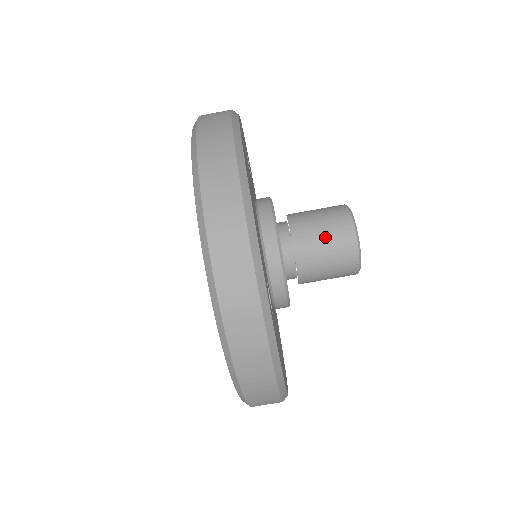
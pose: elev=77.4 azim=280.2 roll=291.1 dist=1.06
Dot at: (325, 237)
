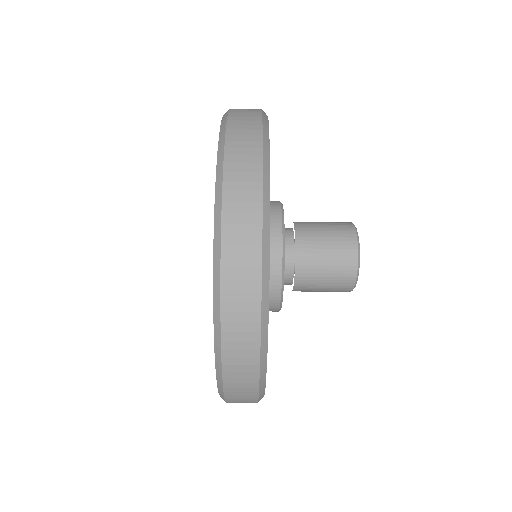
Dot at: (327, 276)
